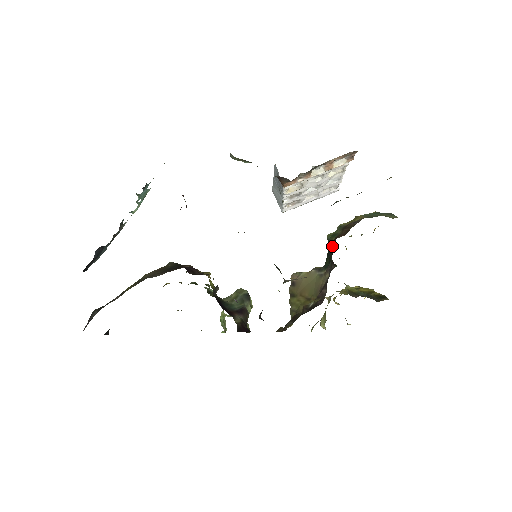
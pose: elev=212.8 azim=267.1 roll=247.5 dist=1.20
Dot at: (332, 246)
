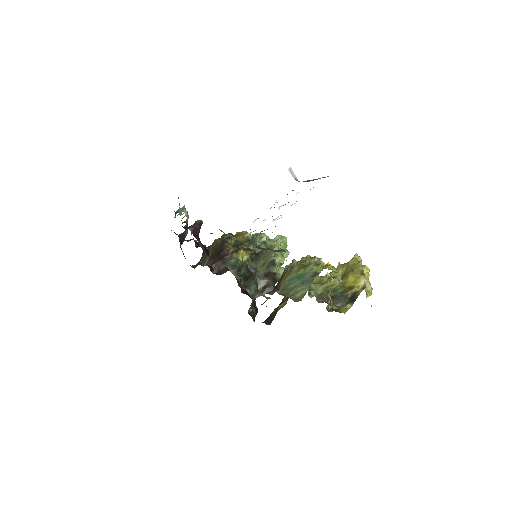
Dot at: occluded
